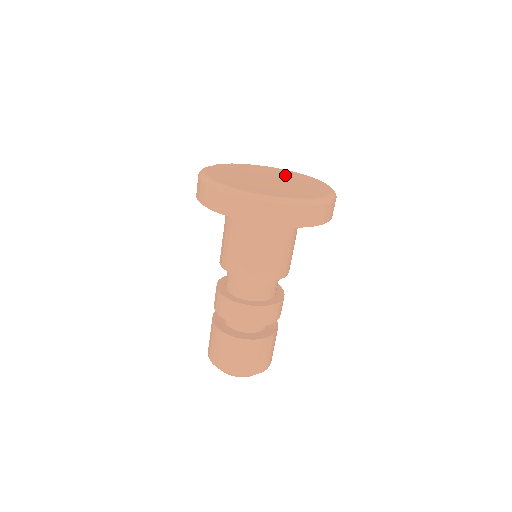
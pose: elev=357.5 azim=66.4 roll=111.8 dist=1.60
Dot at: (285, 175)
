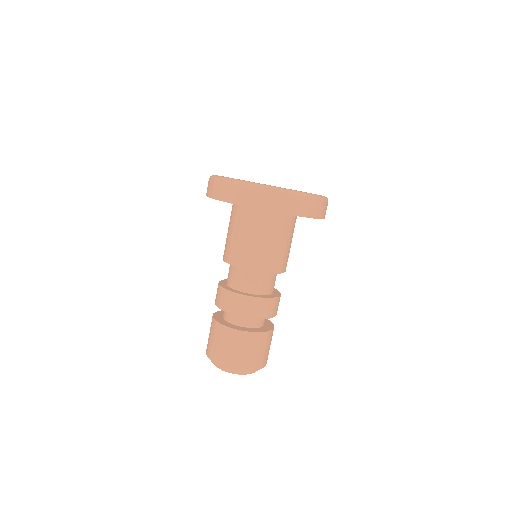
Dot at: occluded
